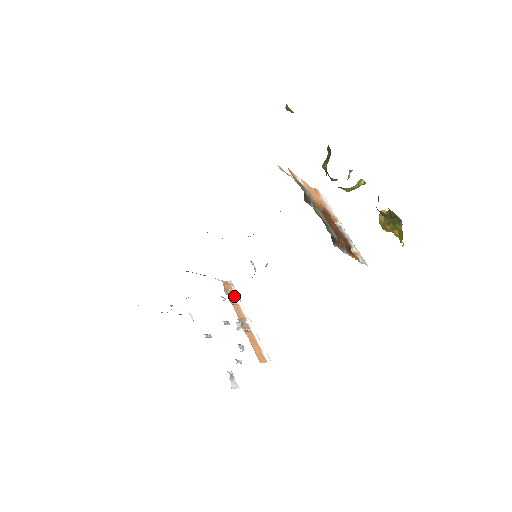
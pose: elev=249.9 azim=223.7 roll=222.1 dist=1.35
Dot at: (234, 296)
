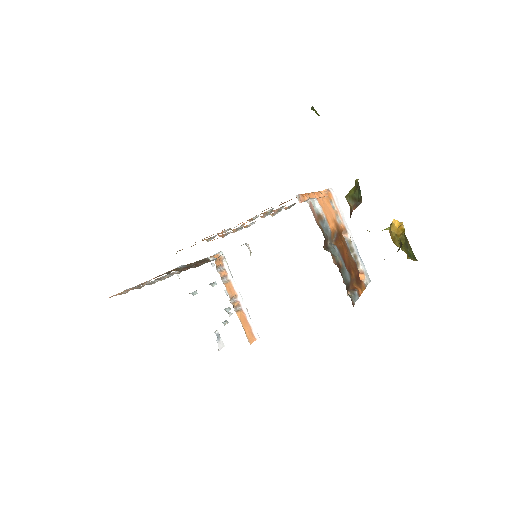
Dot at: (225, 271)
